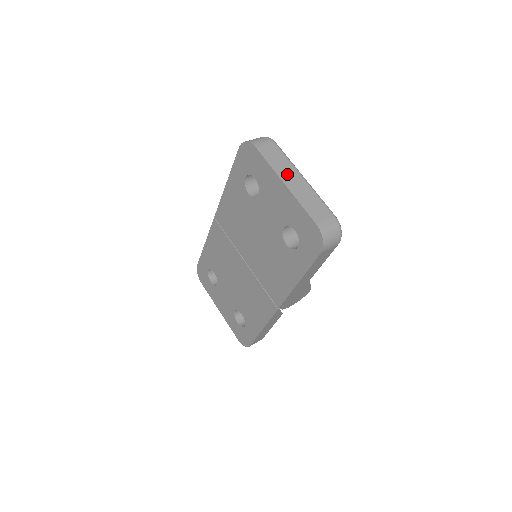
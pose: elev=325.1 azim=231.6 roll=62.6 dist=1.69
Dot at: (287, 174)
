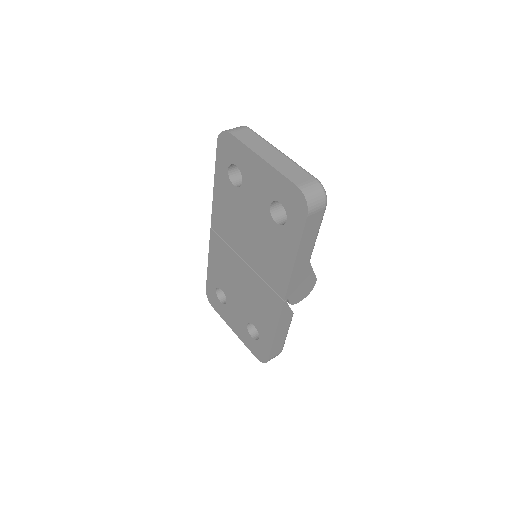
Dot at: (263, 150)
